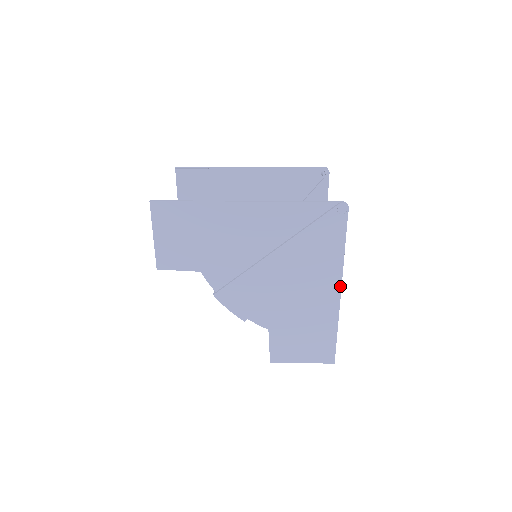
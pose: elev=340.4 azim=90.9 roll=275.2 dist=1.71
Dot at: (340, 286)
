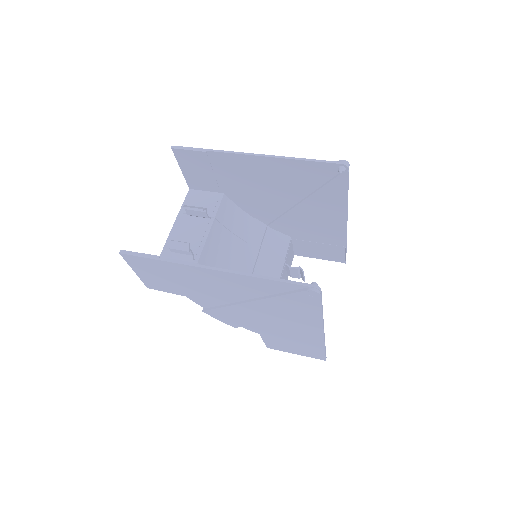
Dot at: (322, 329)
